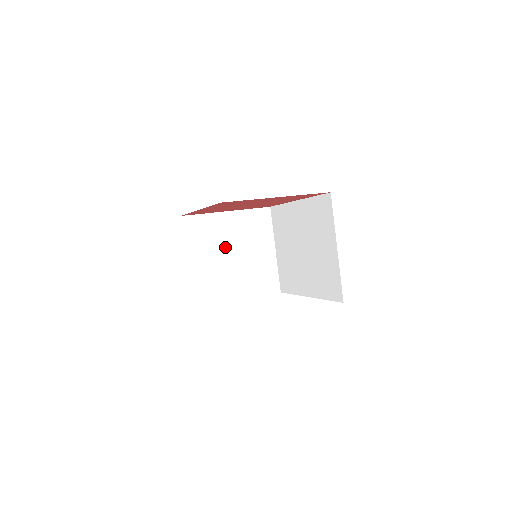
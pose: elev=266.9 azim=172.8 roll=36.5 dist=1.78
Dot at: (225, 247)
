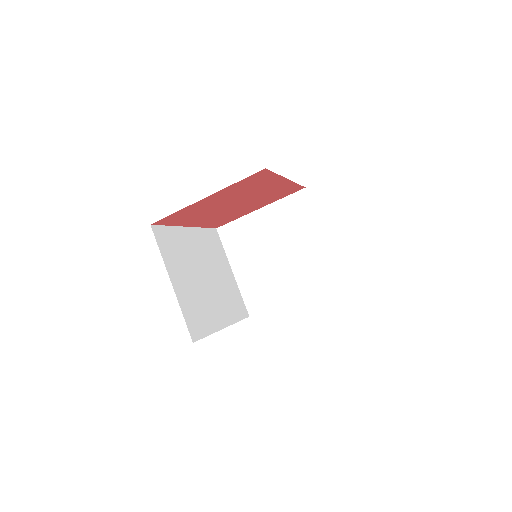
Dot at: (266, 247)
